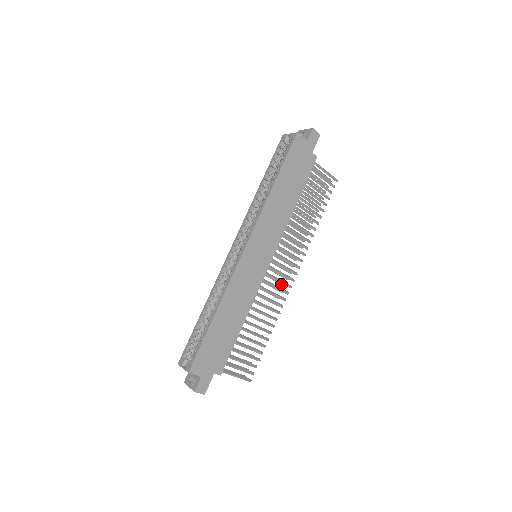
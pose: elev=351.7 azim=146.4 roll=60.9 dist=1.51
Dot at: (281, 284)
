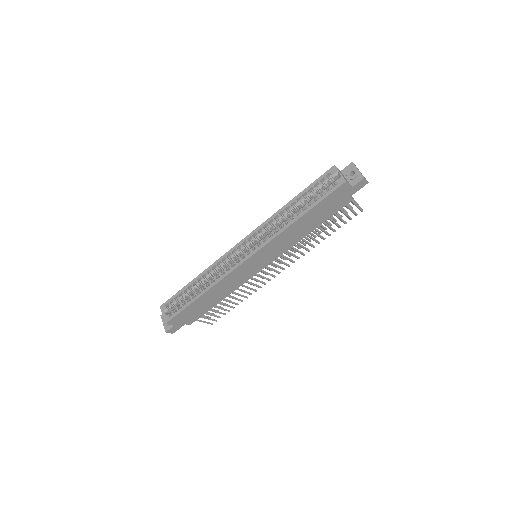
Dot at: occluded
